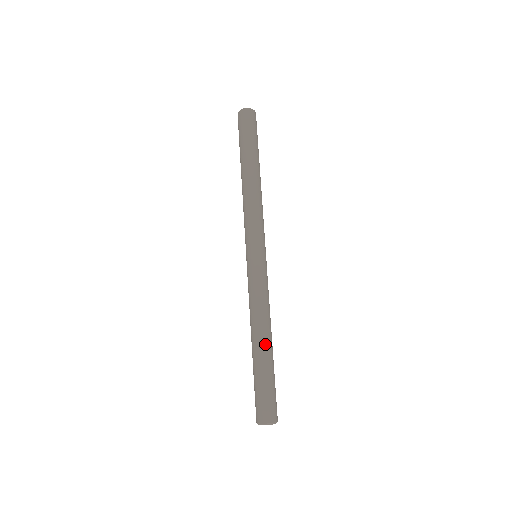
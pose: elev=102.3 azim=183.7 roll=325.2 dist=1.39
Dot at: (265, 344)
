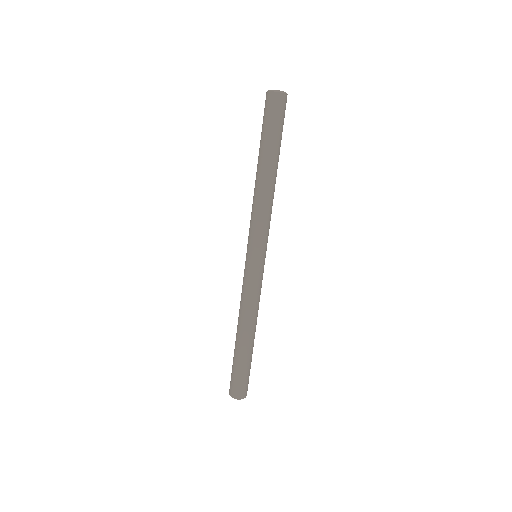
Dot at: (254, 338)
